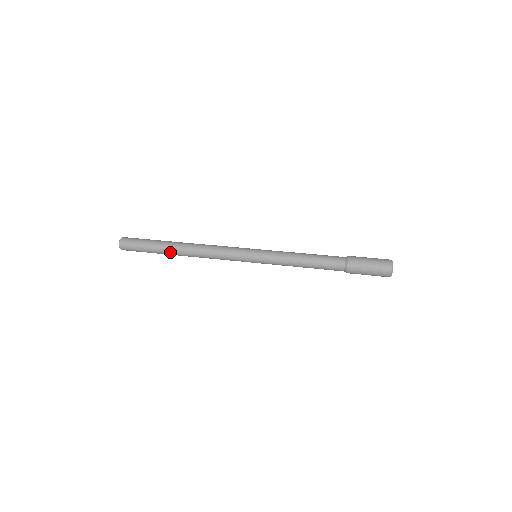
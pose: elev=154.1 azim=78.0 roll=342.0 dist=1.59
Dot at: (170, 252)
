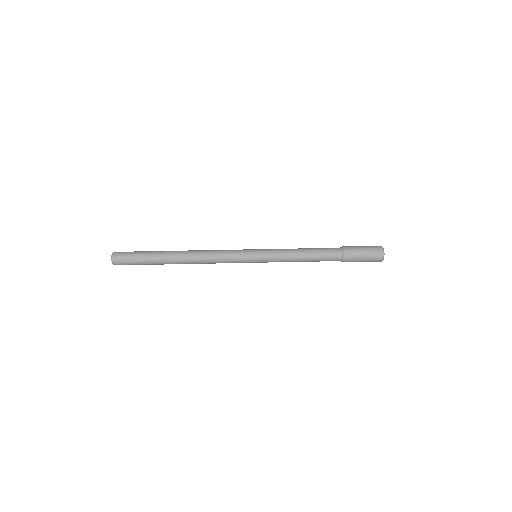
Dot at: occluded
